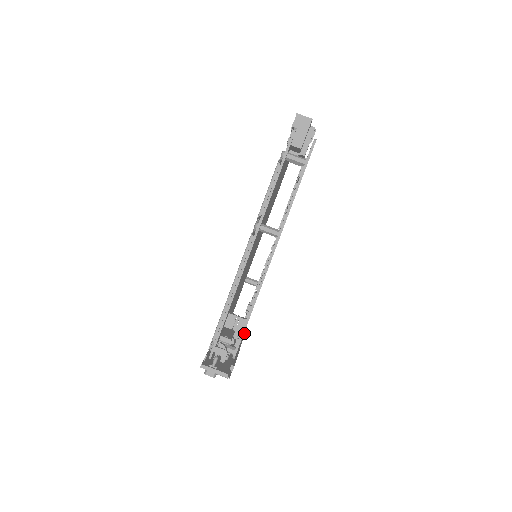
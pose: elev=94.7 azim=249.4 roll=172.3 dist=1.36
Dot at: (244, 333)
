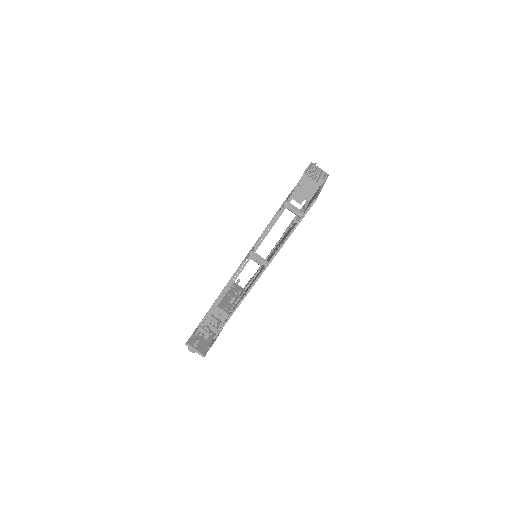
Dot at: occluded
